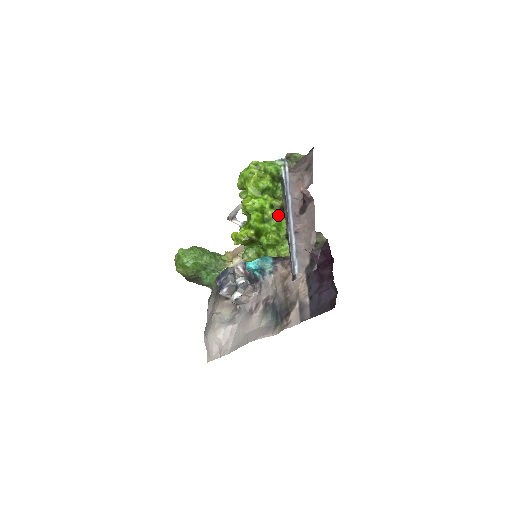
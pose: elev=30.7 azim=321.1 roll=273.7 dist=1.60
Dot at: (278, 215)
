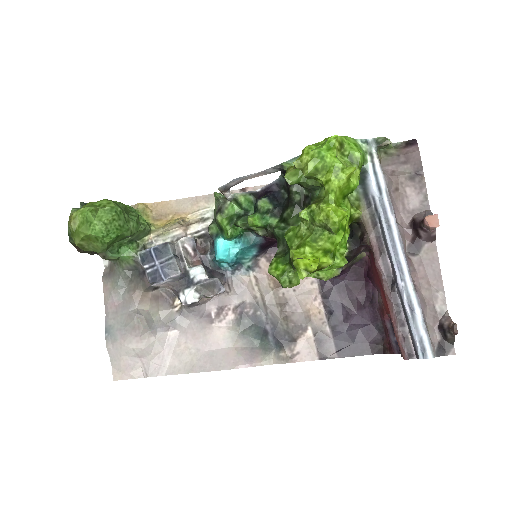
Dot at: (349, 230)
